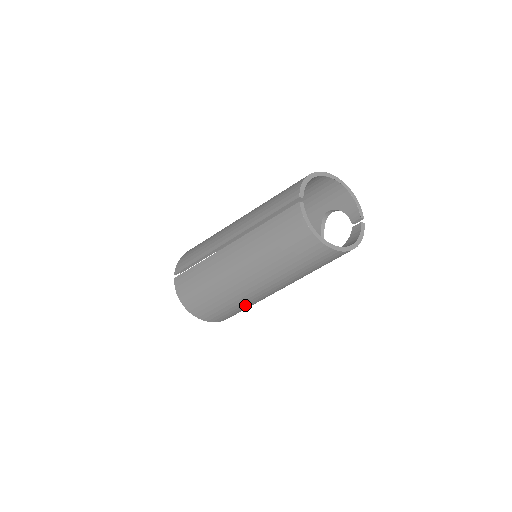
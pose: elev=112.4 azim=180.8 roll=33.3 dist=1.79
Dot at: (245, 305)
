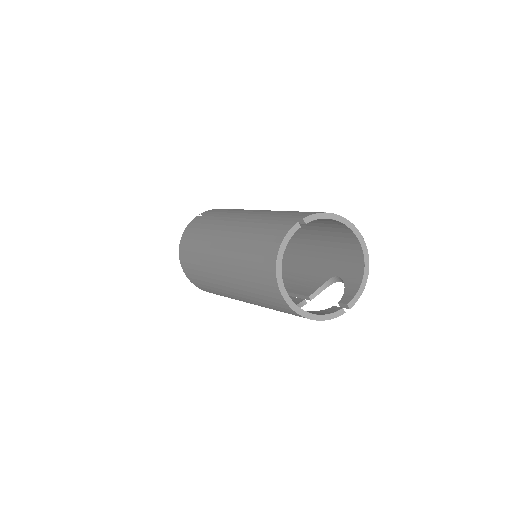
Dot at: (210, 285)
